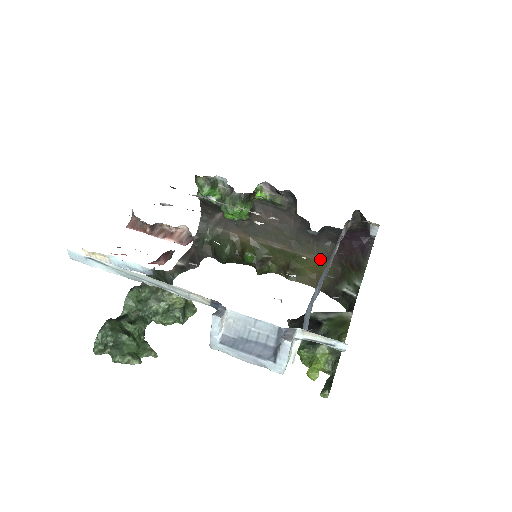
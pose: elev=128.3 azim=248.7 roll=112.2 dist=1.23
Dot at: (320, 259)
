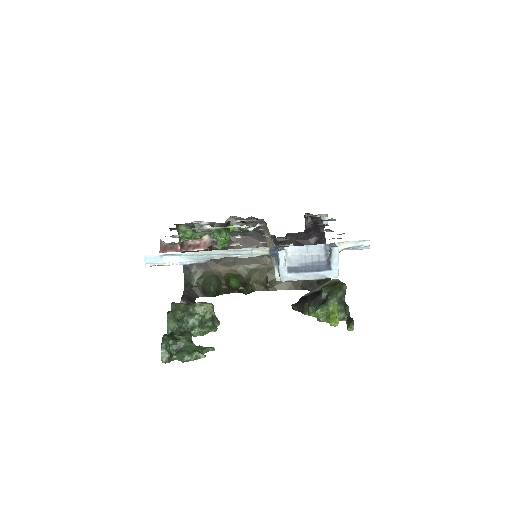
Dot at: occluded
